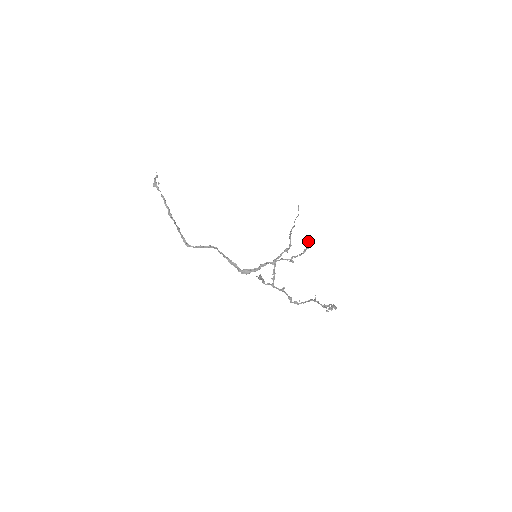
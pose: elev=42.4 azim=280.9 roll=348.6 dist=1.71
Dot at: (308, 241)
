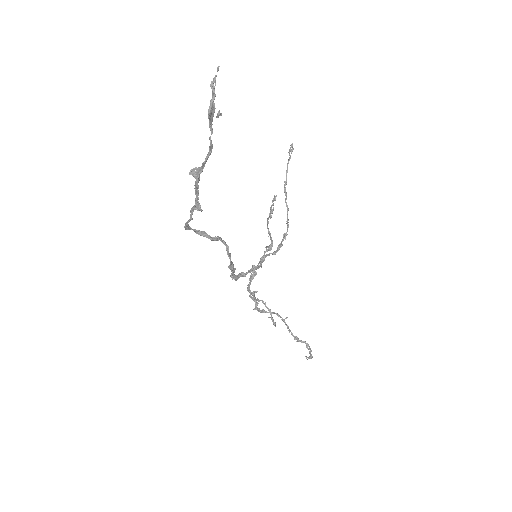
Dot at: occluded
